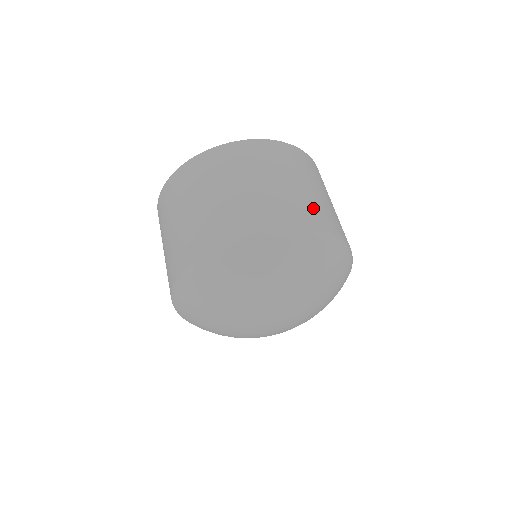
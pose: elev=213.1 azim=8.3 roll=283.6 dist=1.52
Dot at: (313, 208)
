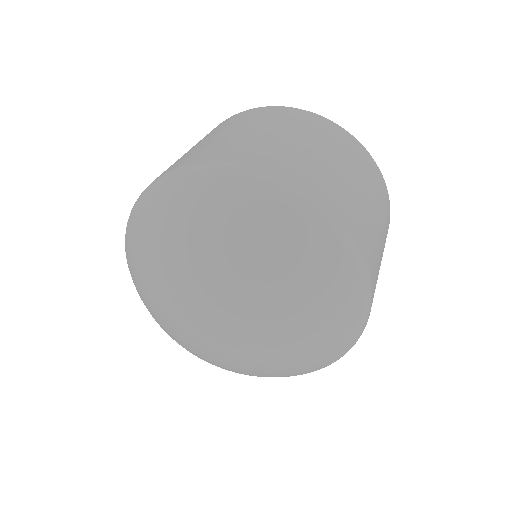
Dot at: (374, 251)
